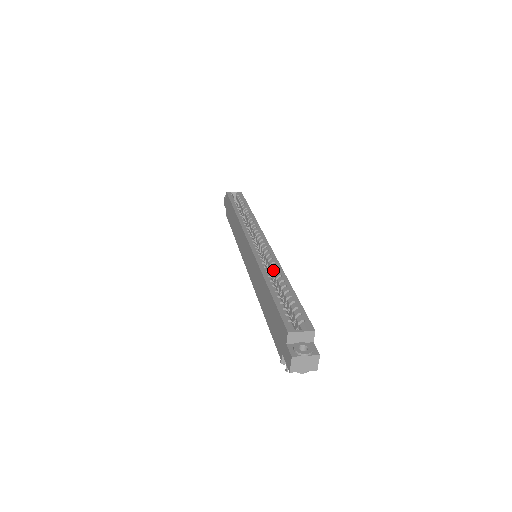
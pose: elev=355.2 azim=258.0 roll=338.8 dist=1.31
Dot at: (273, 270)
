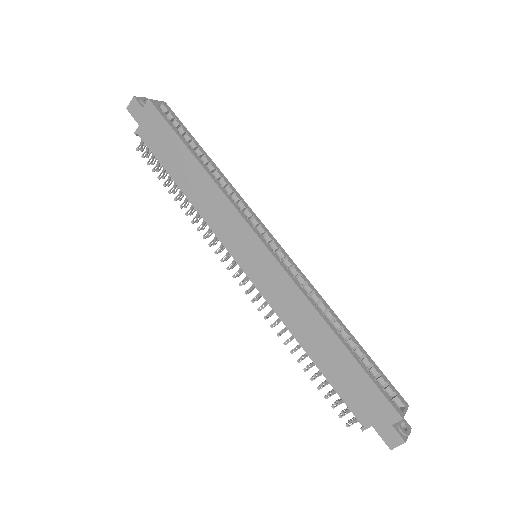
Dot at: (320, 306)
